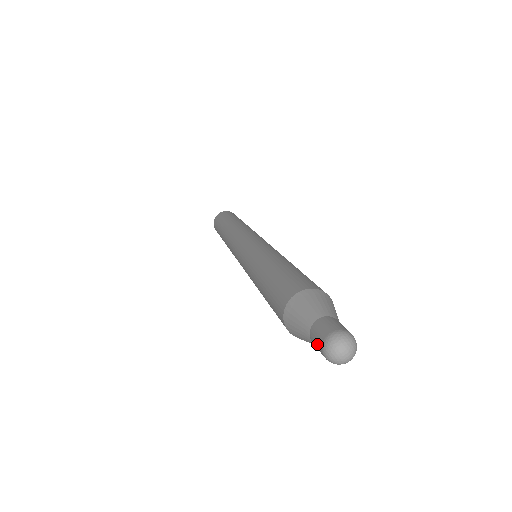
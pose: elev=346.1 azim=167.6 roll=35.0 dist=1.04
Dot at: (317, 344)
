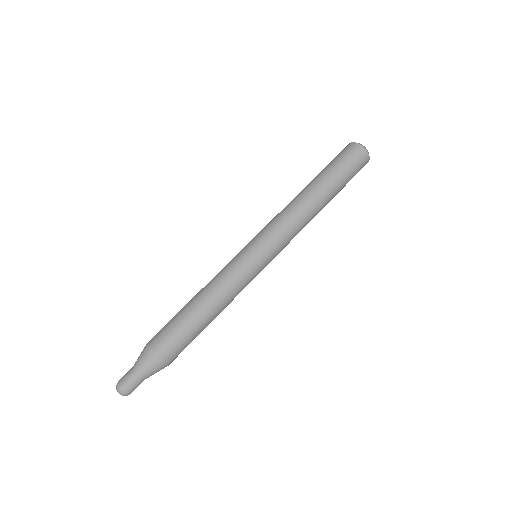
Dot at: (124, 376)
